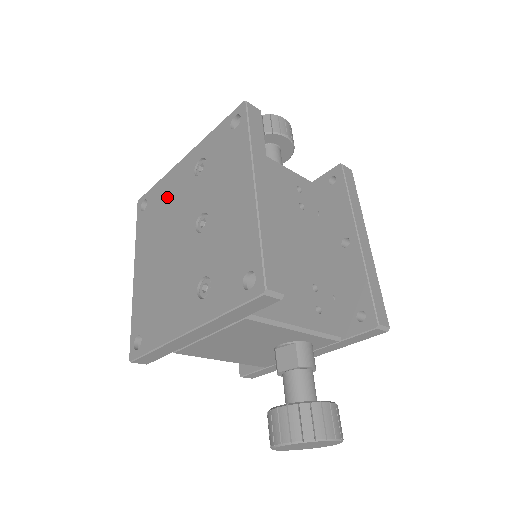
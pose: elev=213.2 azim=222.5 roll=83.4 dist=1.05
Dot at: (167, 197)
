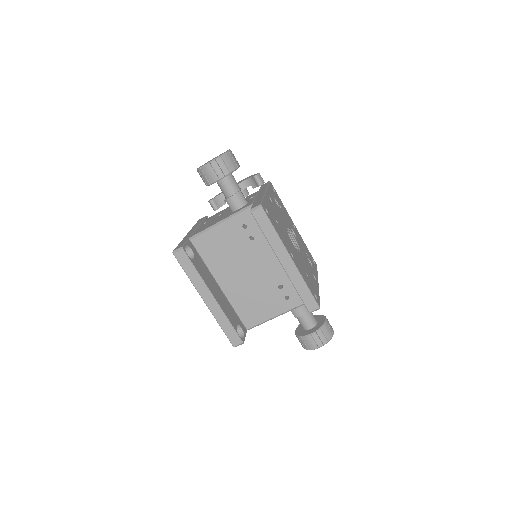
Dot at: occluded
